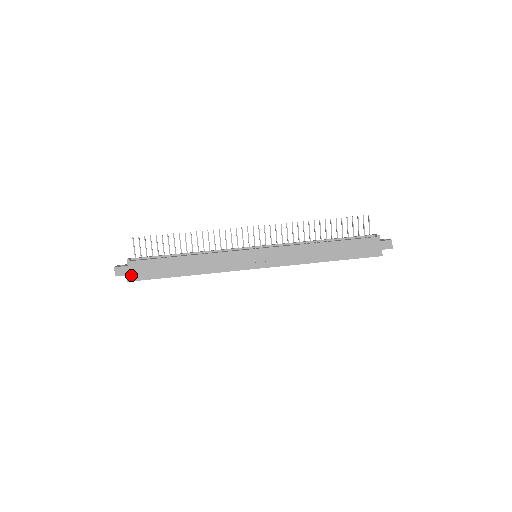
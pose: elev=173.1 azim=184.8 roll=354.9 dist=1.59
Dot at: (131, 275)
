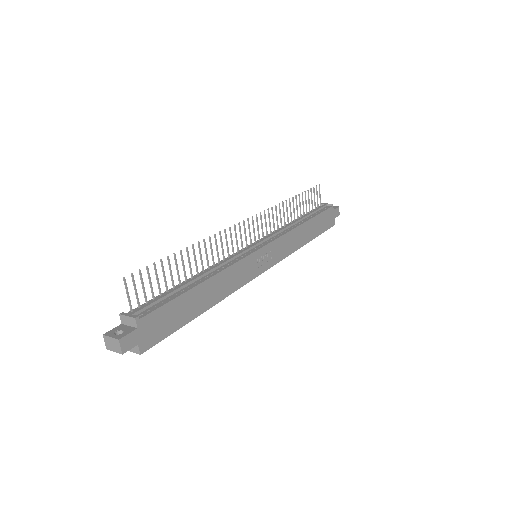
Dot at: (144, 341)
